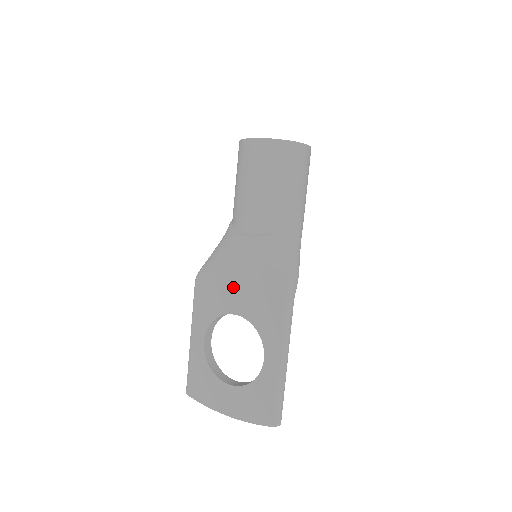
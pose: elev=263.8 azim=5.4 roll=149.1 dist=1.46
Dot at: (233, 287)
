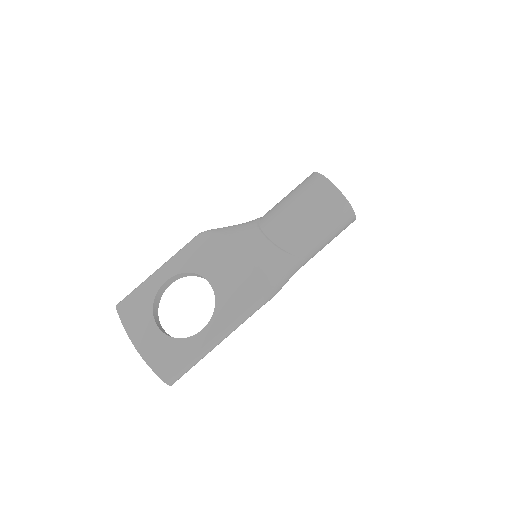
Dot at: (224, 262)
